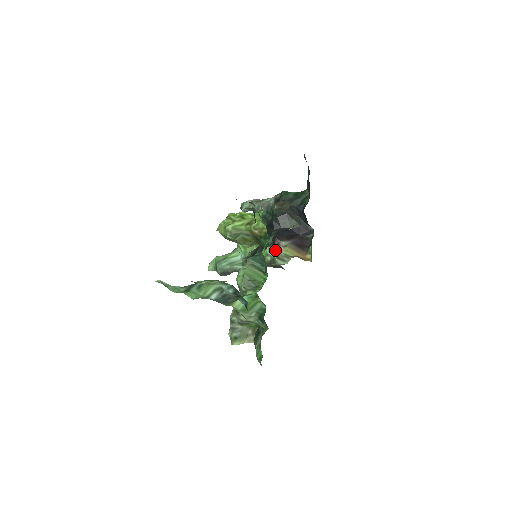
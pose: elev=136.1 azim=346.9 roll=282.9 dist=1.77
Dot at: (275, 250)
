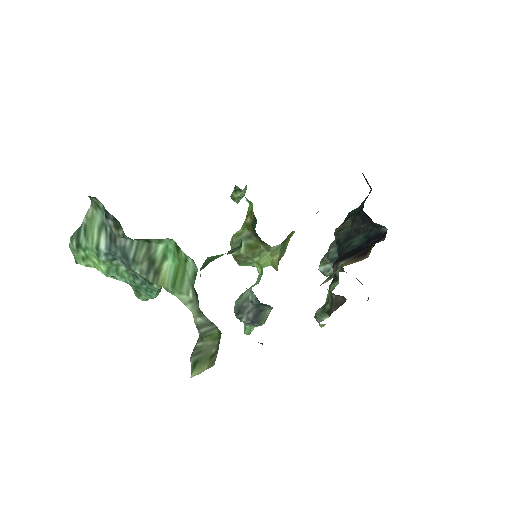
Dot at: (337, 282)
